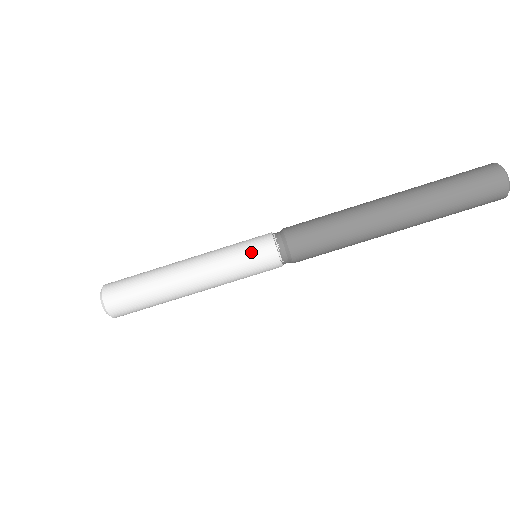
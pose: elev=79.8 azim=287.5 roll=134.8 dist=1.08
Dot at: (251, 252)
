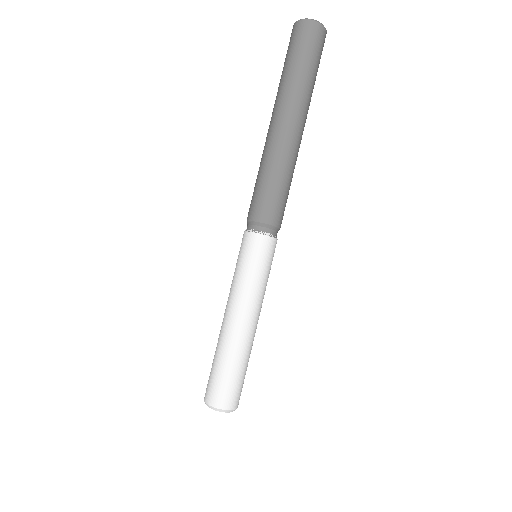
Dot at: (242, 255)
